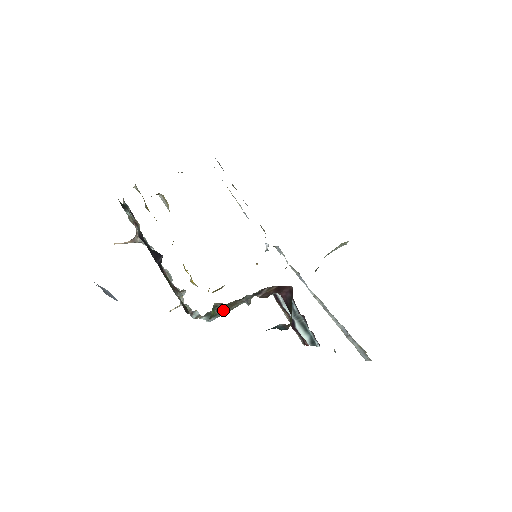
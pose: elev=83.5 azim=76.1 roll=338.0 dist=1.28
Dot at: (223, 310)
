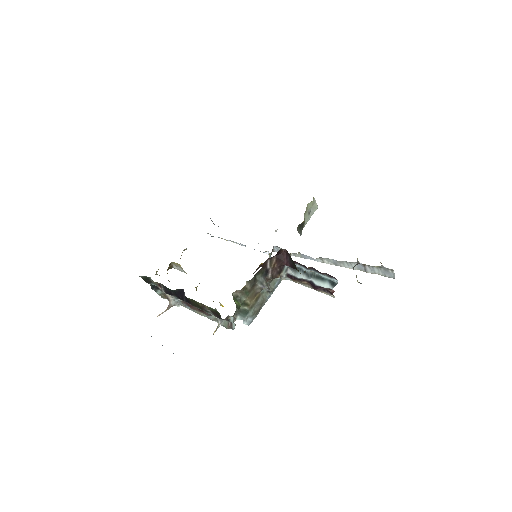
Dot at: (249, 303)
